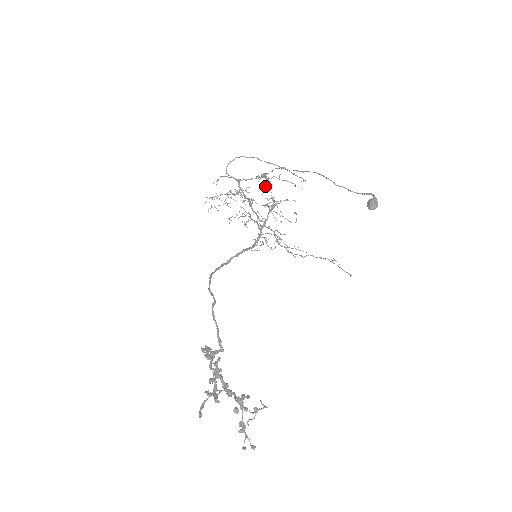
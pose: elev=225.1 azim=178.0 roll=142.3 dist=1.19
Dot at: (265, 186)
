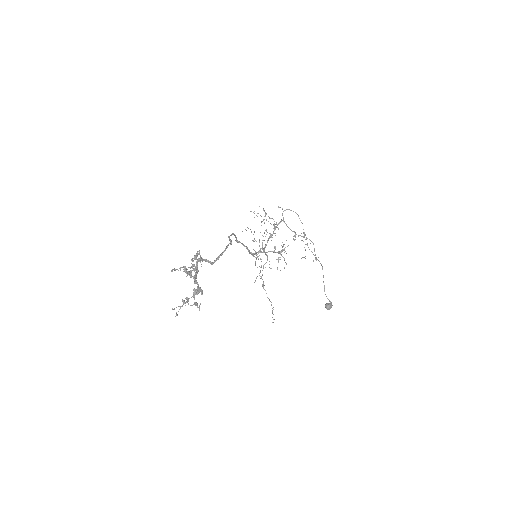
Dot at: (294, 239)
